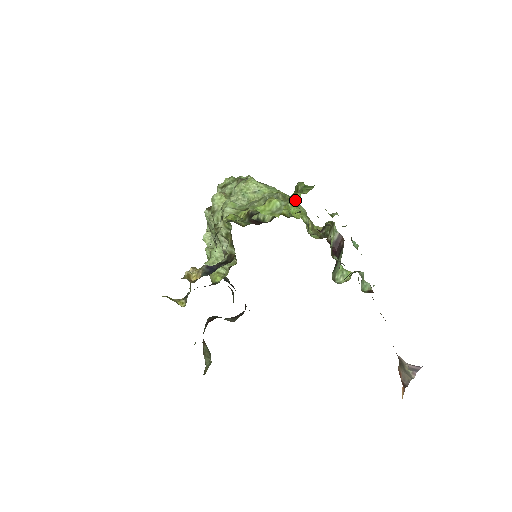
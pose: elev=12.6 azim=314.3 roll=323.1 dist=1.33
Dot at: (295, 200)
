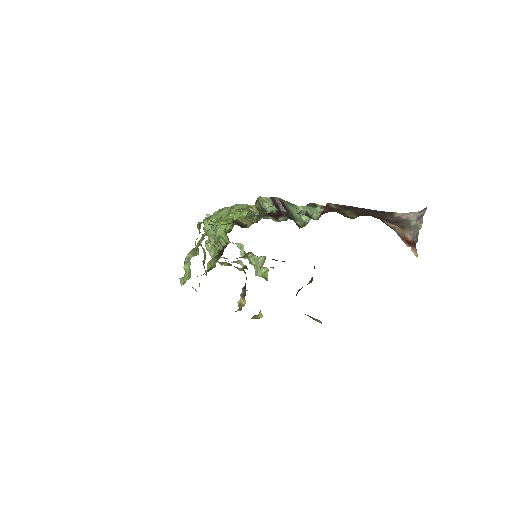
Dot at: (196, 249)
